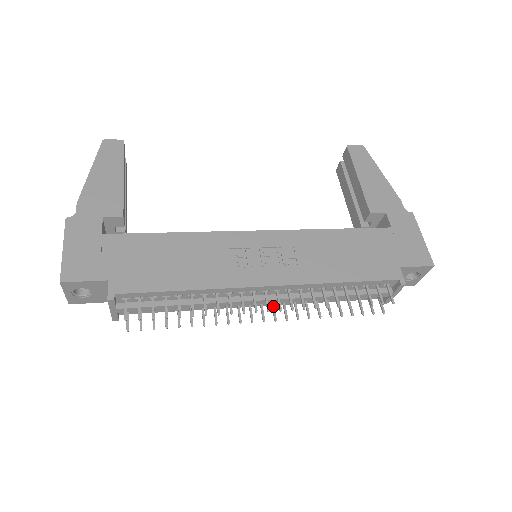
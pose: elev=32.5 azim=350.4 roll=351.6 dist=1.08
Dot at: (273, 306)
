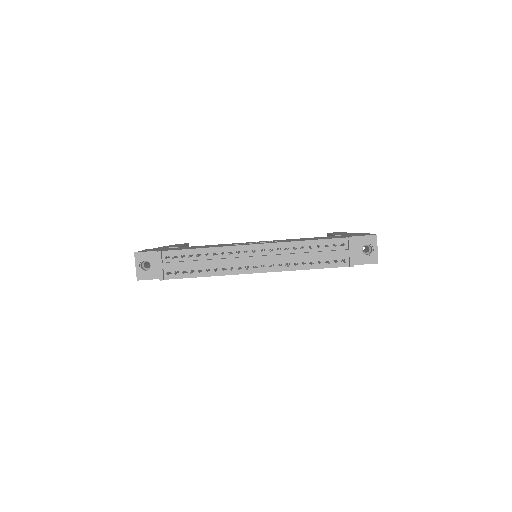
Dot at: occluded
